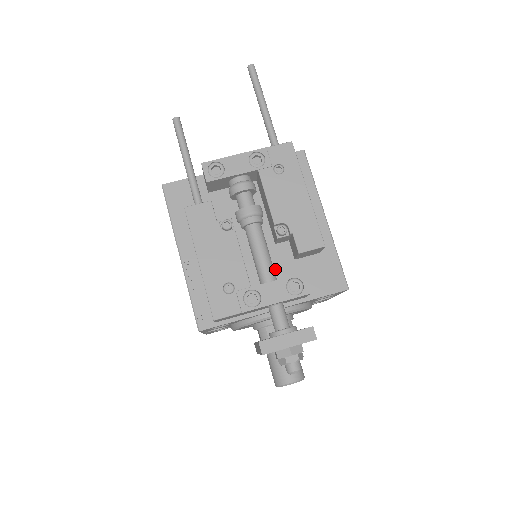
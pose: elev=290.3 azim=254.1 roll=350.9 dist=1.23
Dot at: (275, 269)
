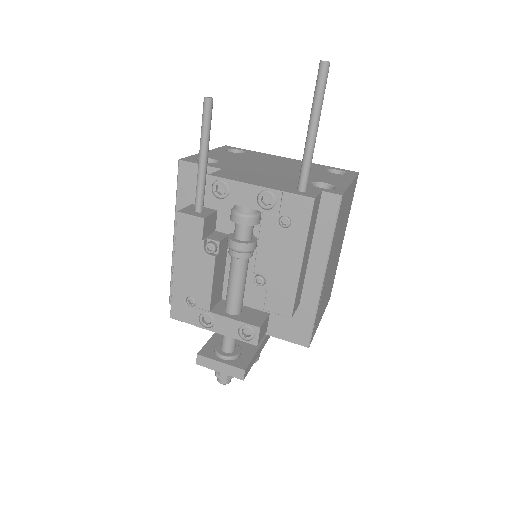
Dot at: (251, 294)
